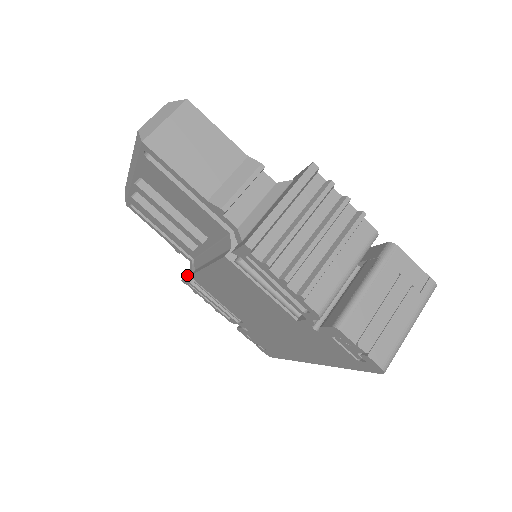
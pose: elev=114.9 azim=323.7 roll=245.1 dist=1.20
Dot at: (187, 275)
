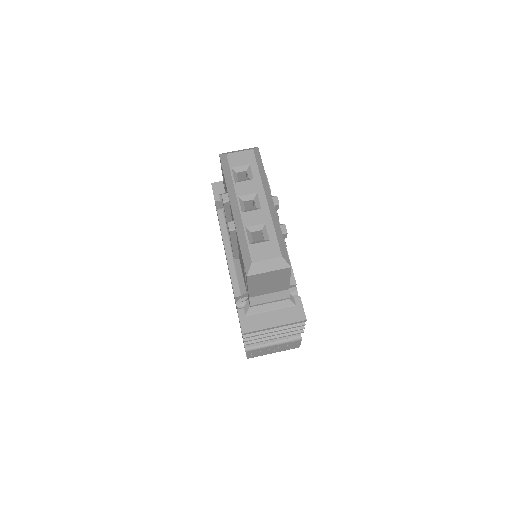
Dot at: (217, 195)
